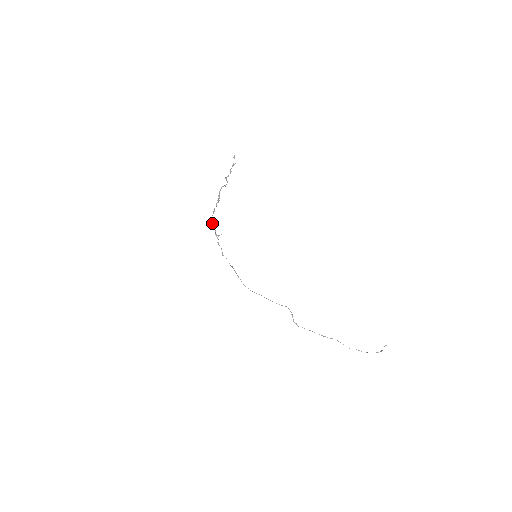
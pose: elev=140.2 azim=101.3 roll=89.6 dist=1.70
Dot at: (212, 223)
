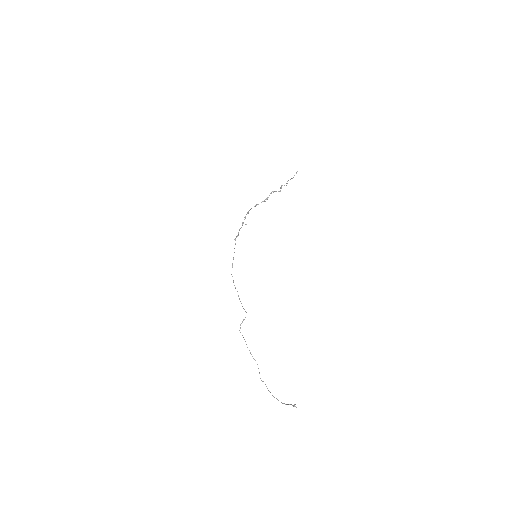
Dot at: (247, 212)
